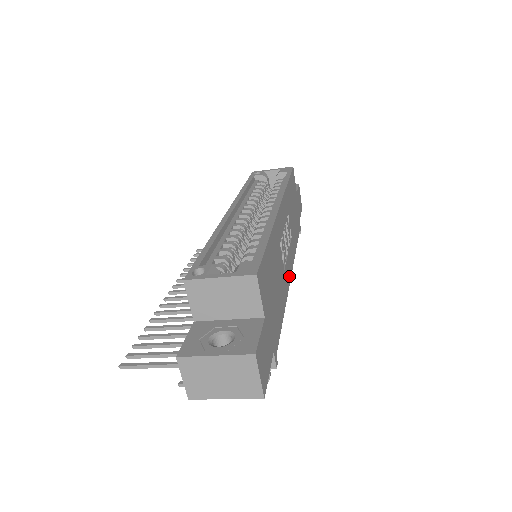
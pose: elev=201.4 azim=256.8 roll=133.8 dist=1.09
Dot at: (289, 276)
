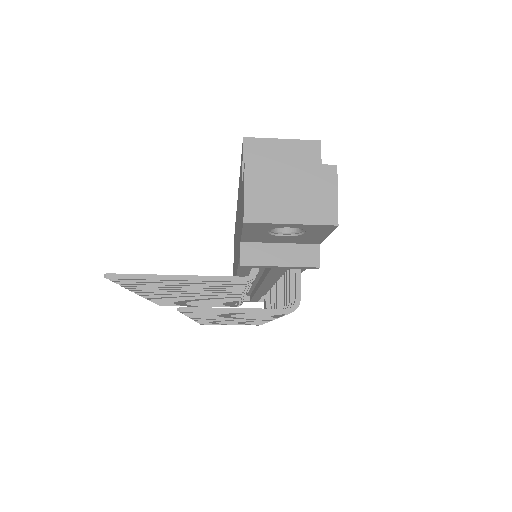
Dot at: occluded
